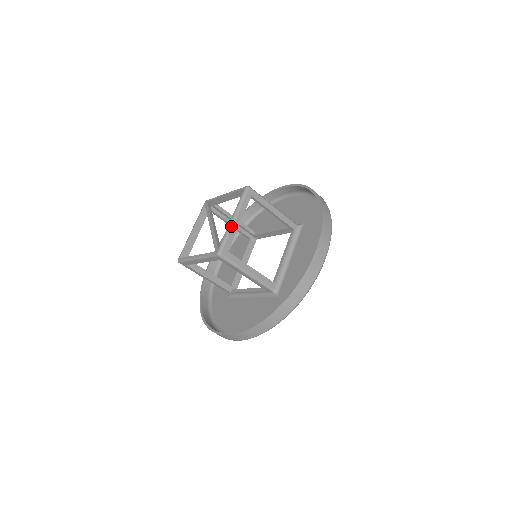
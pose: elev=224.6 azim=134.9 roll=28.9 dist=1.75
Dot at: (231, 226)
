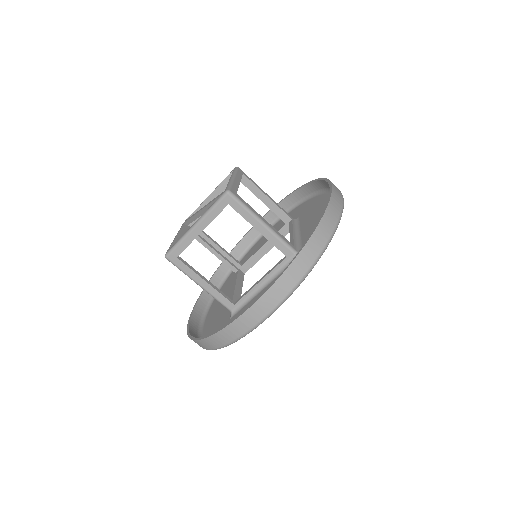
Dot at: (232, 180)
